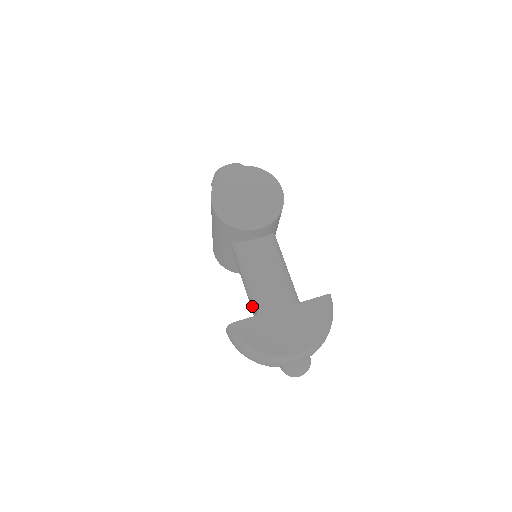
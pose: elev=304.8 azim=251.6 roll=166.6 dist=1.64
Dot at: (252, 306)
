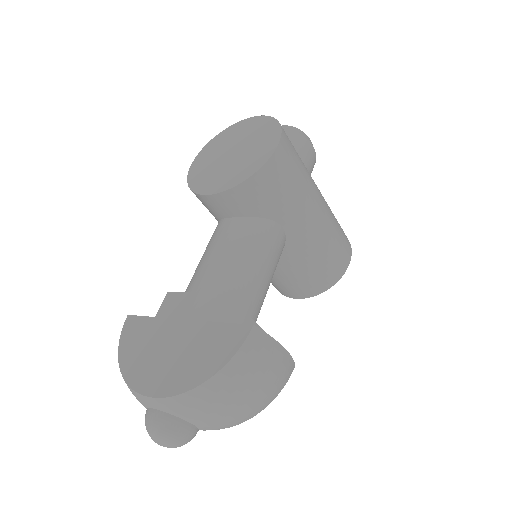
Dot at: occluded
